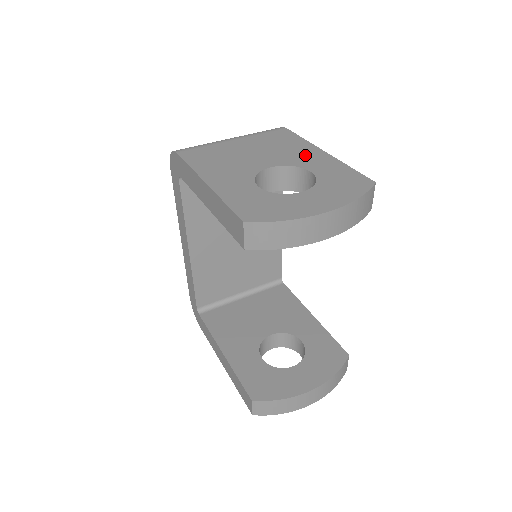
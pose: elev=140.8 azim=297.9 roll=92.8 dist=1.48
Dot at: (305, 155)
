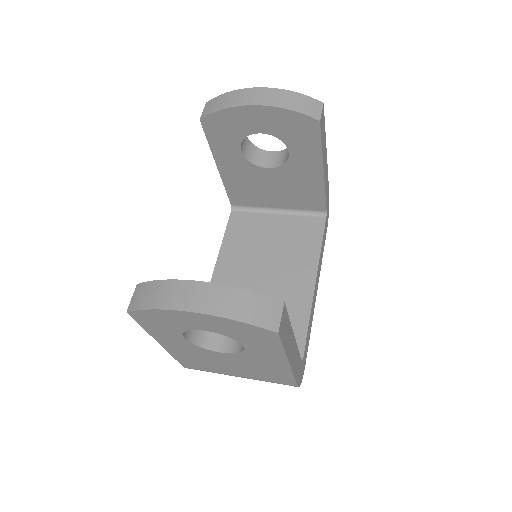
Dot at: occluded
